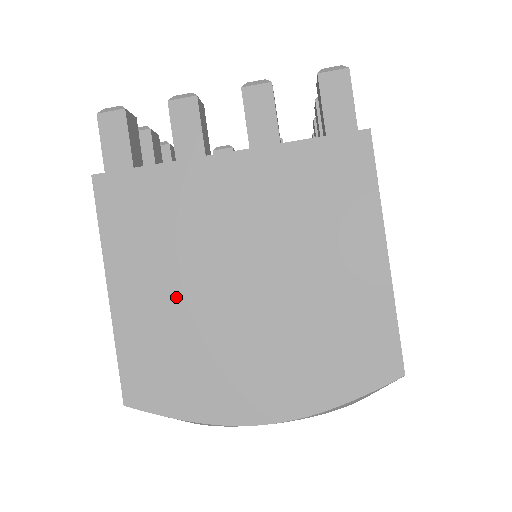
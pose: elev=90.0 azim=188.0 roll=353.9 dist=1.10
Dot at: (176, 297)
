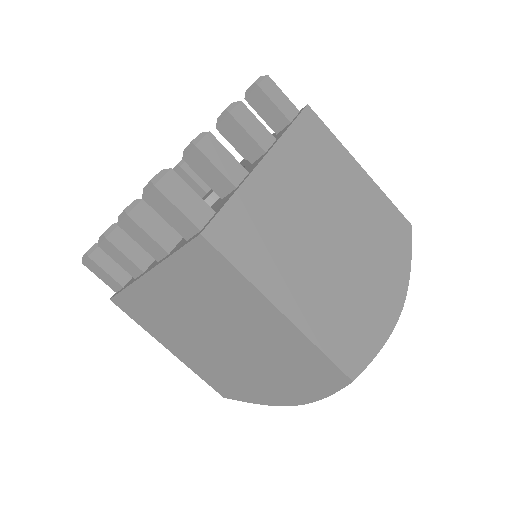
Dot at: (316, 277)
